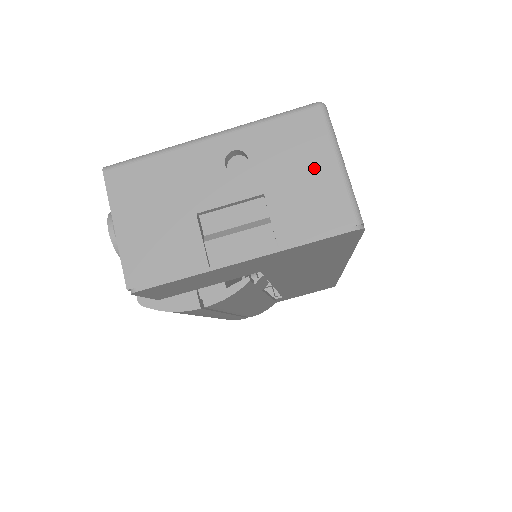
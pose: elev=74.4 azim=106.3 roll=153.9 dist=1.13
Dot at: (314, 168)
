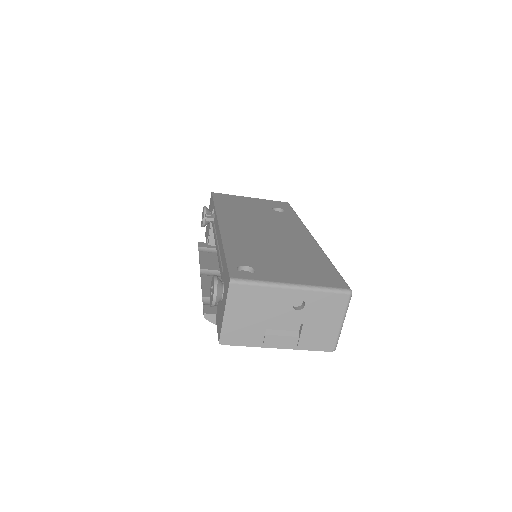
Dot at: (331, 321)
